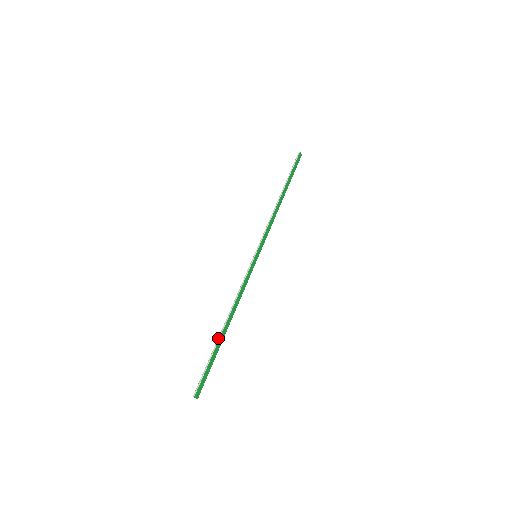
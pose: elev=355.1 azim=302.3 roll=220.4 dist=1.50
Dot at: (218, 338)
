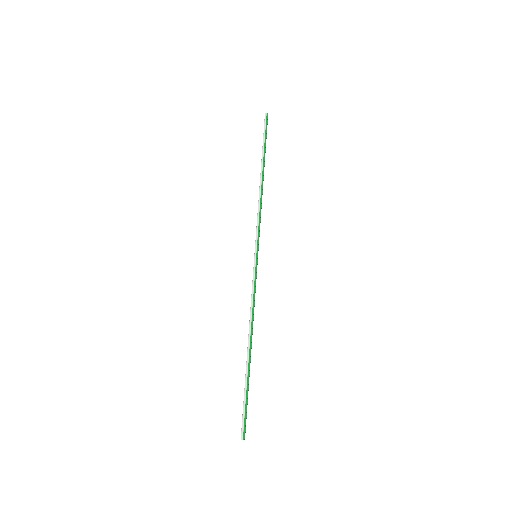
Dot at: (246, 366)
